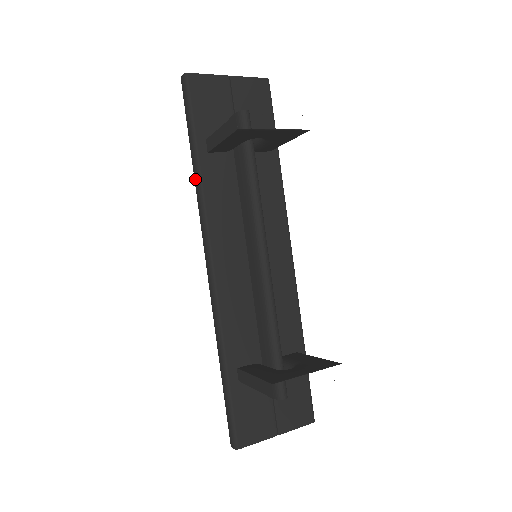
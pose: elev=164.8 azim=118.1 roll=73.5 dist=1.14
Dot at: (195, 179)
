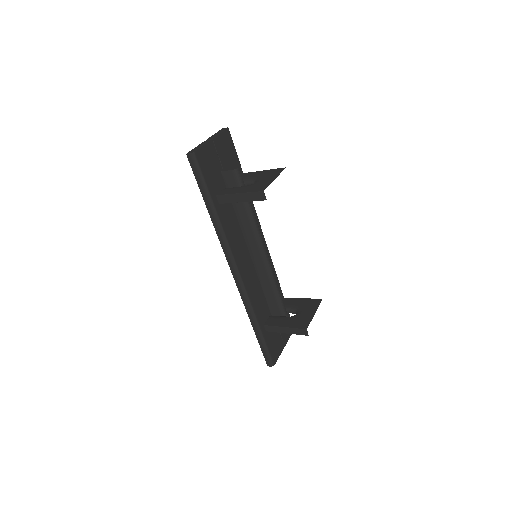
Dot at: (215, 224)
